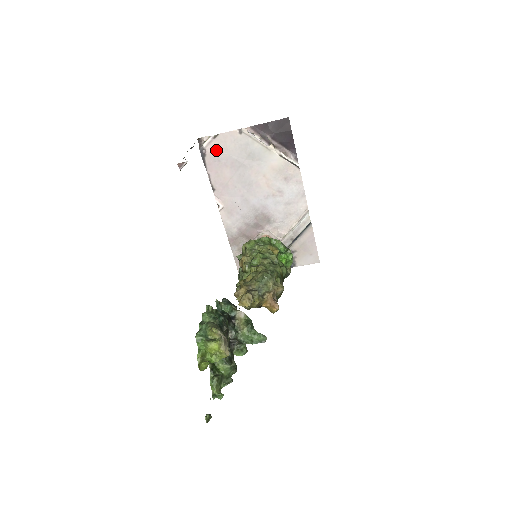
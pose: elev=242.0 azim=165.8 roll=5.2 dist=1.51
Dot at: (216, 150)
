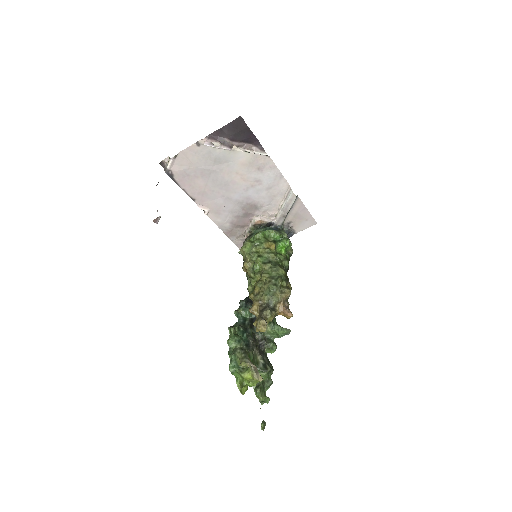
Dot at: (181, 167)
